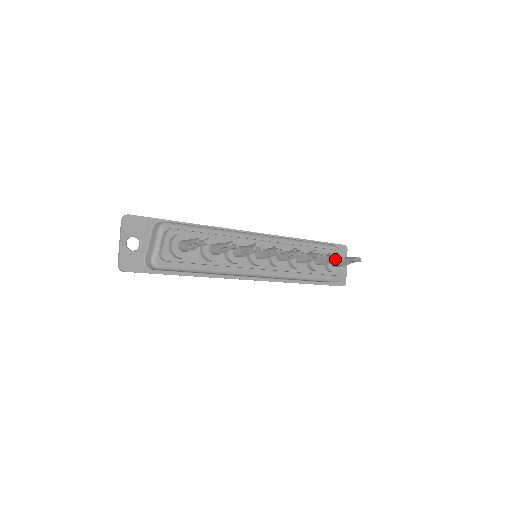
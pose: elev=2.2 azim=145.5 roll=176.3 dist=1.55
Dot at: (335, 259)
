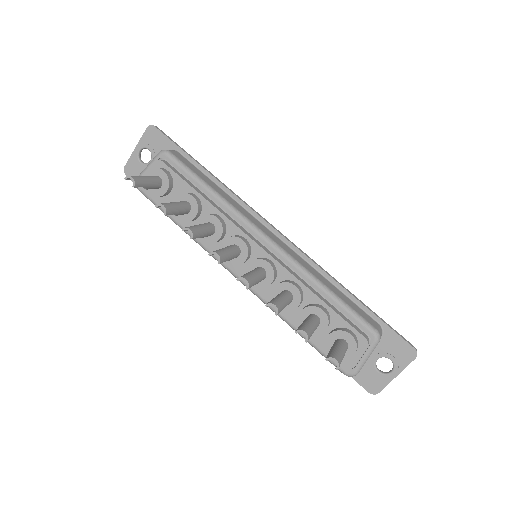
Dot at: (297, 330)
